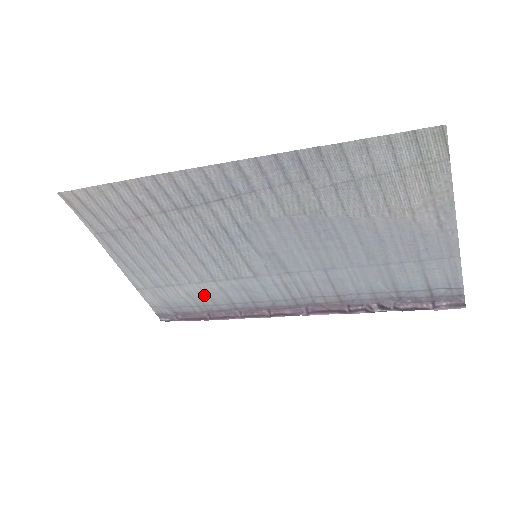
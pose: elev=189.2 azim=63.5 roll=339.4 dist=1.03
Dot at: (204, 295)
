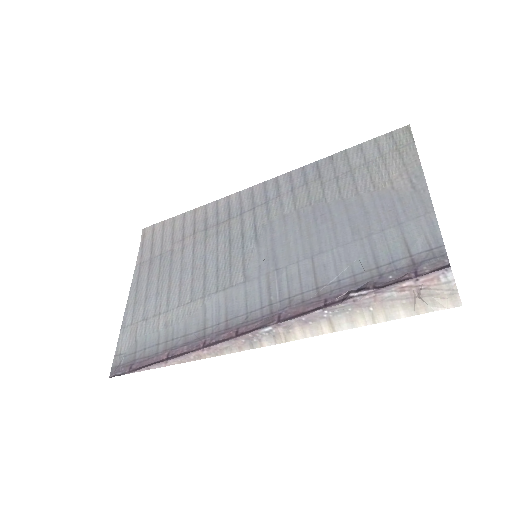
Dot at: (182, 322)
